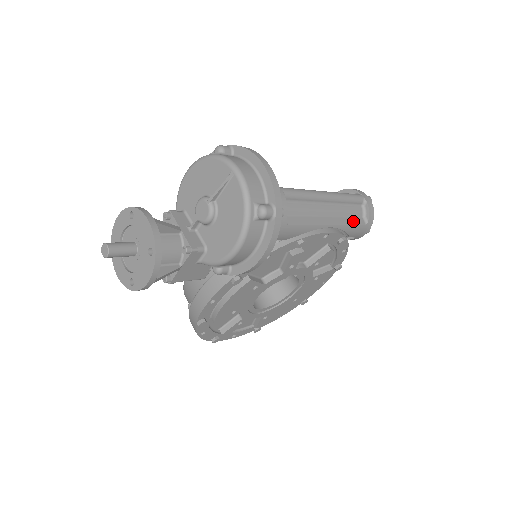
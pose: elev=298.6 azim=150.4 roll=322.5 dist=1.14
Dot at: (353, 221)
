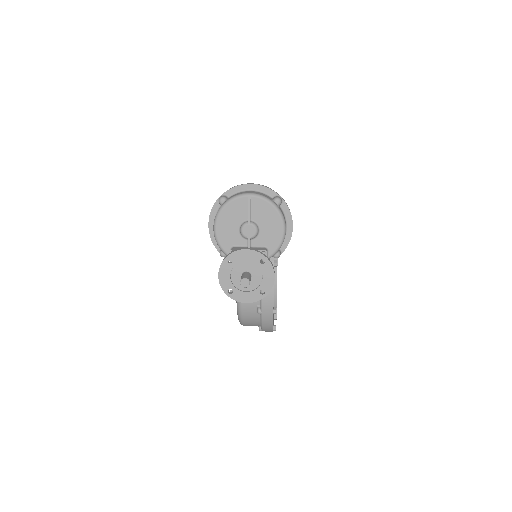
Dot at: occluded
